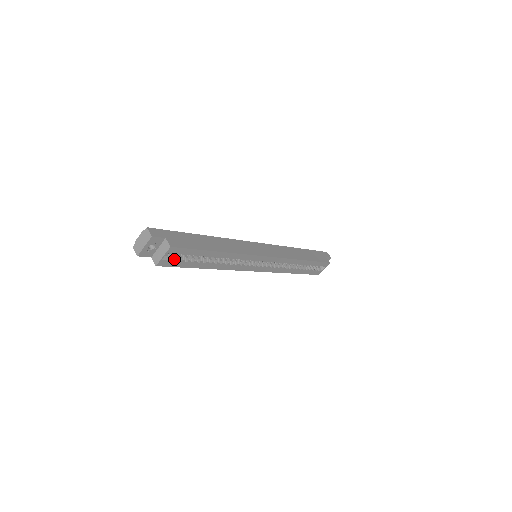
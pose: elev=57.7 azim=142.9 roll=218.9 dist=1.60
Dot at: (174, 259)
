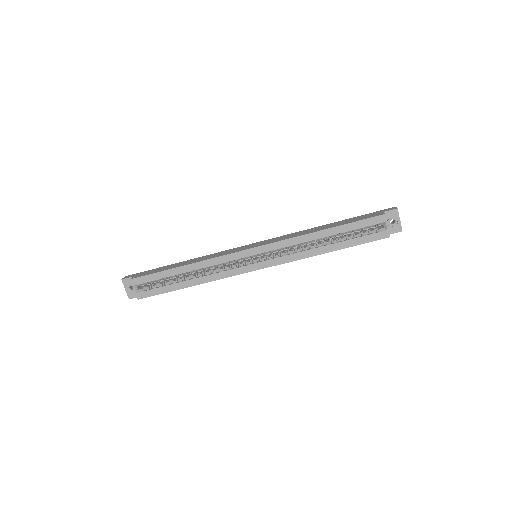
Dot at: (148, 289)
